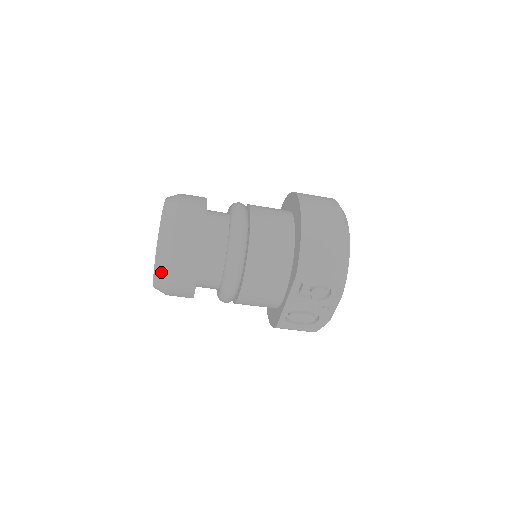
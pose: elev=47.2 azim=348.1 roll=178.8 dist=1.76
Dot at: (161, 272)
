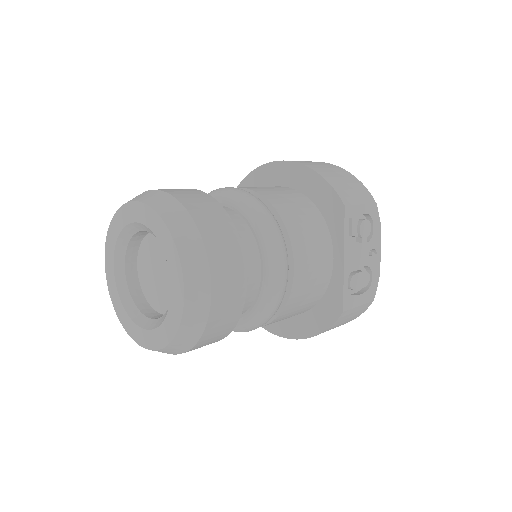
Dot at: (197, 273)
